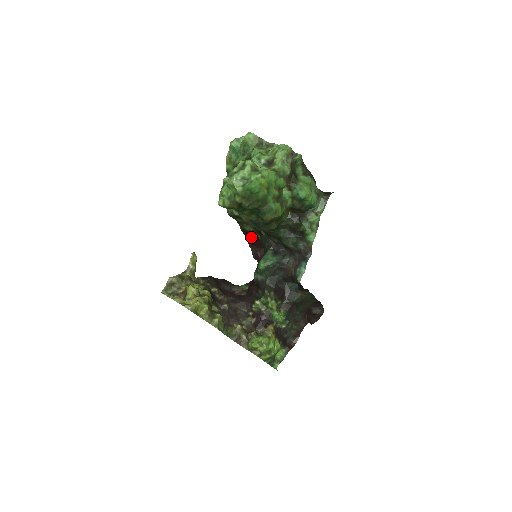
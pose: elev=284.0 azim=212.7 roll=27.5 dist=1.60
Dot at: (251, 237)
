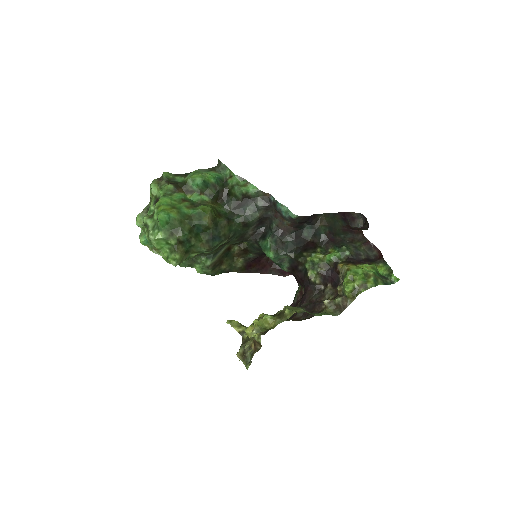
Dot at: (255, 267)
